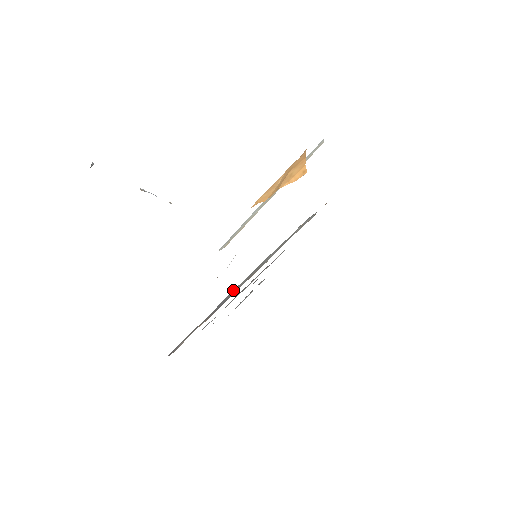
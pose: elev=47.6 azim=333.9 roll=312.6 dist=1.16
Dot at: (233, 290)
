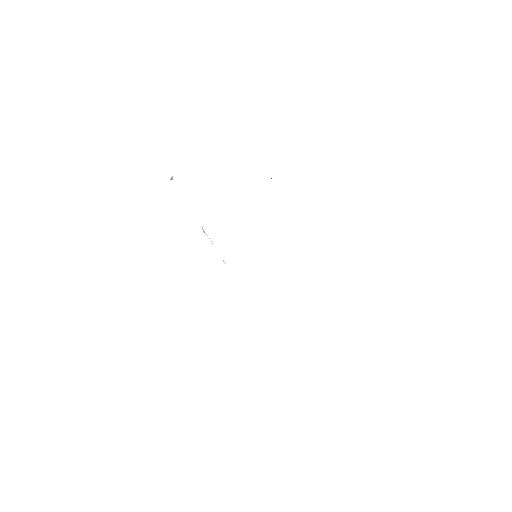
Dot at: occluded
